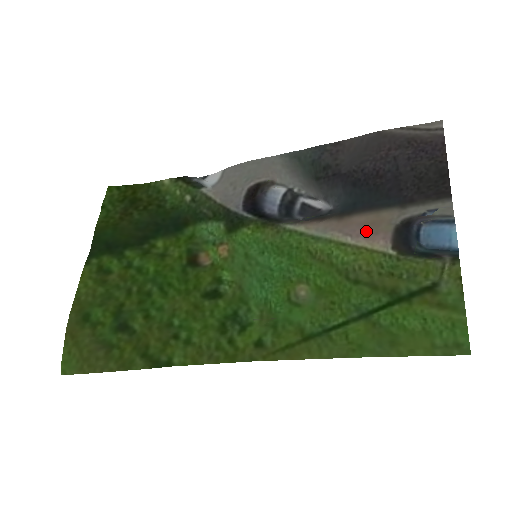
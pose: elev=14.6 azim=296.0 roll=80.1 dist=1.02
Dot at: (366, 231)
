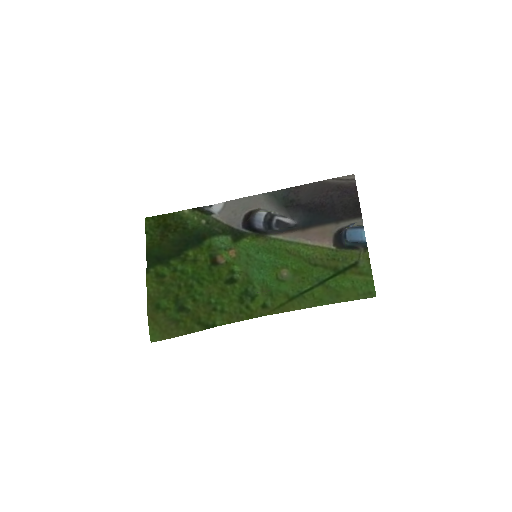
Dot at: (319, 237)
